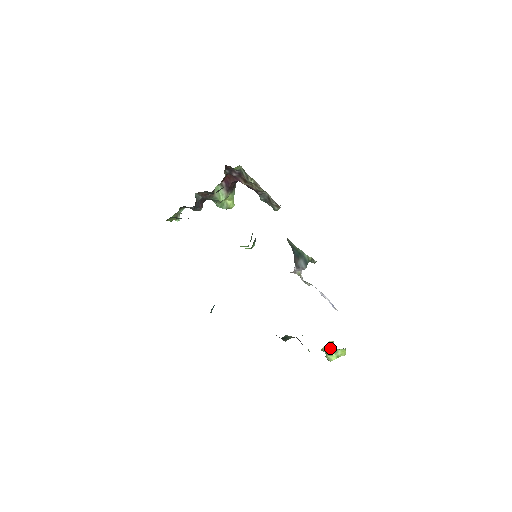
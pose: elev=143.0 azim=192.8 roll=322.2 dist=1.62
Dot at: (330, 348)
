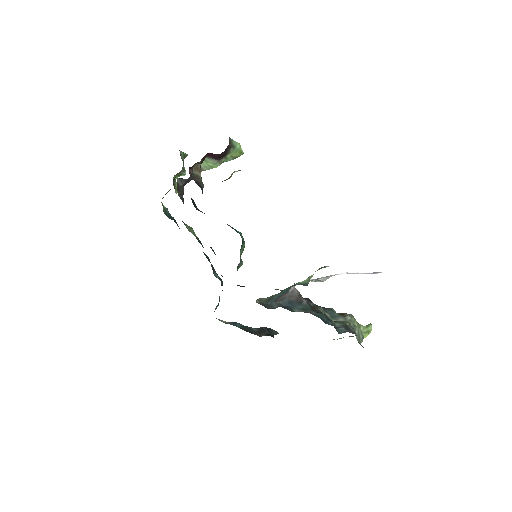
Dot at: occluded
